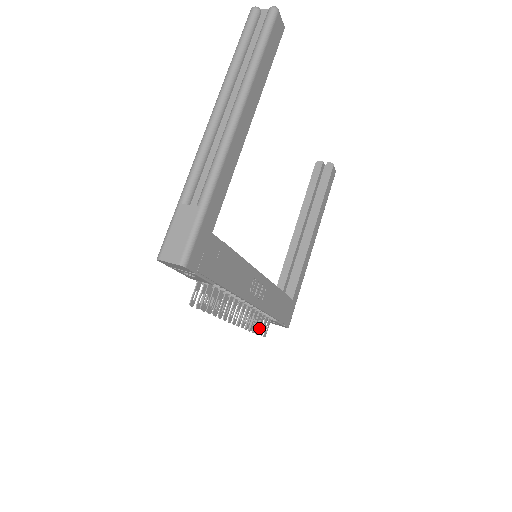
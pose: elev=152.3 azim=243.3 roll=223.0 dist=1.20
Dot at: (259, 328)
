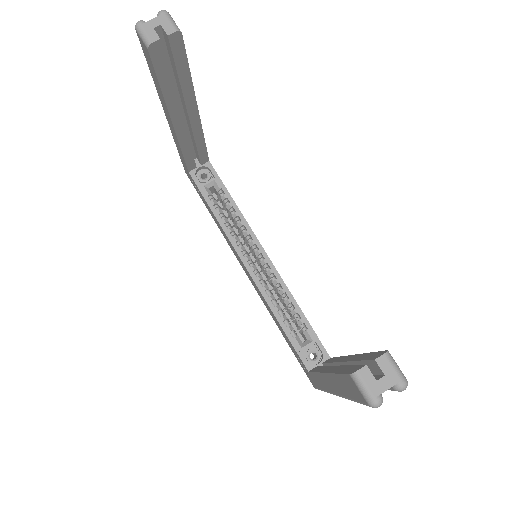
Dot at: occluded
